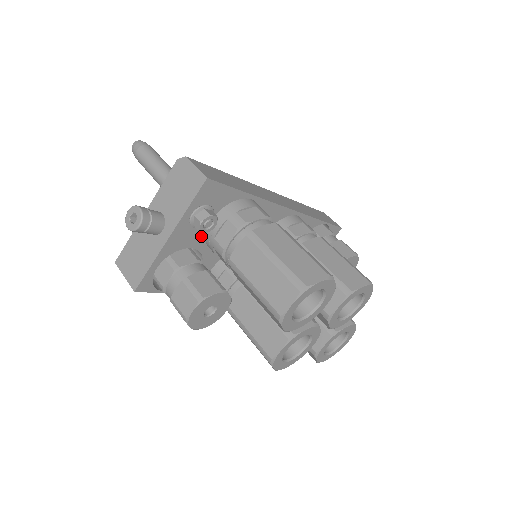
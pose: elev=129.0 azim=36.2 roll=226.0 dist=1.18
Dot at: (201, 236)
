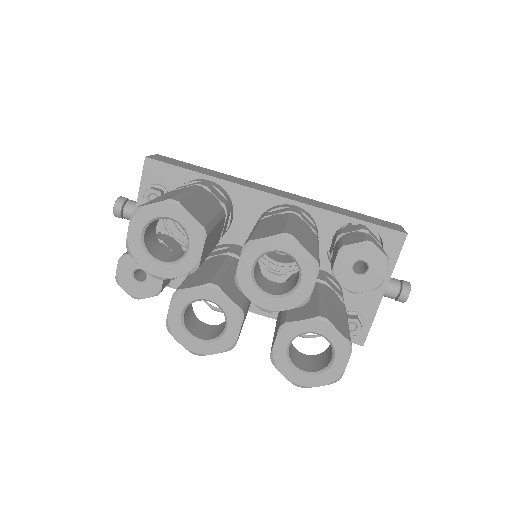
Dot at: (168, 220)
